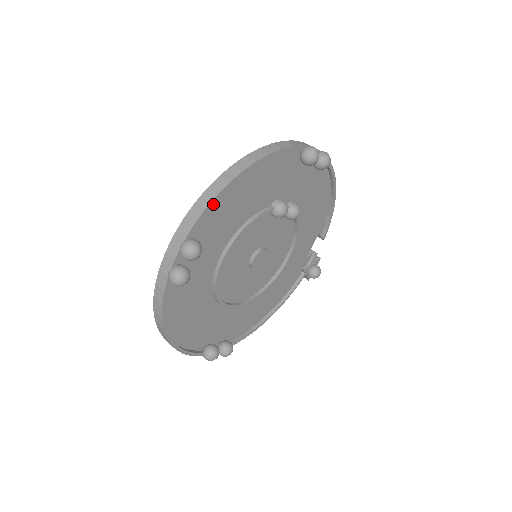
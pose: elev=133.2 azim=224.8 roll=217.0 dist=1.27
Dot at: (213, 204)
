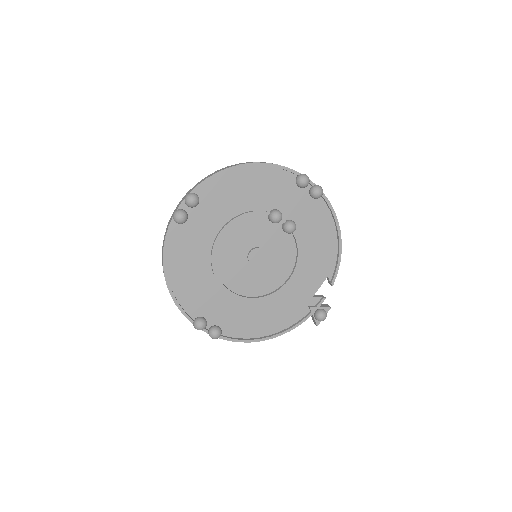
Dot at: (217, 180)
